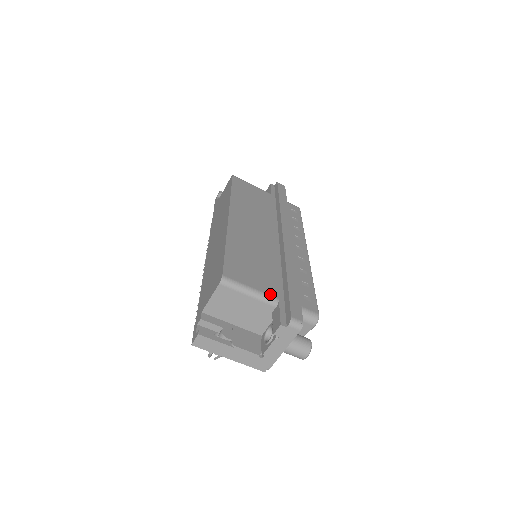
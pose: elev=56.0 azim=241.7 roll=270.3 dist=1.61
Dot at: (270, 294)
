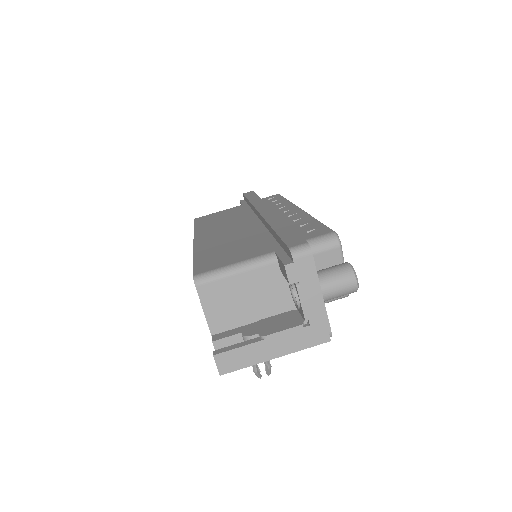
Dot at: (261, 254)
